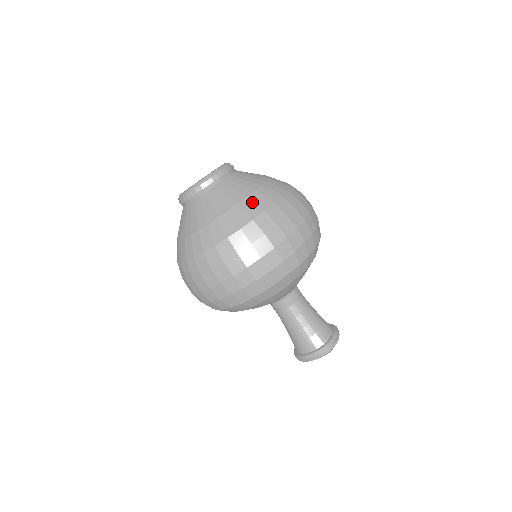
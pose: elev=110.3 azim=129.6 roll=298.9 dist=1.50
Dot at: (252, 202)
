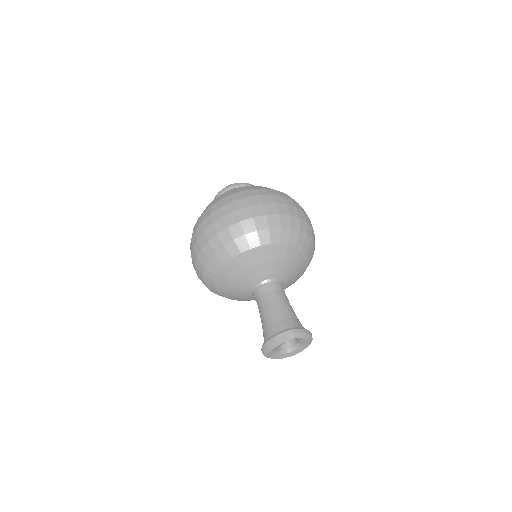
Dot at: (259, 186)
